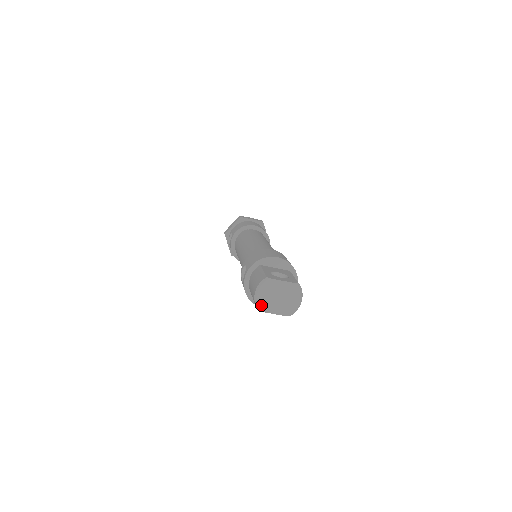
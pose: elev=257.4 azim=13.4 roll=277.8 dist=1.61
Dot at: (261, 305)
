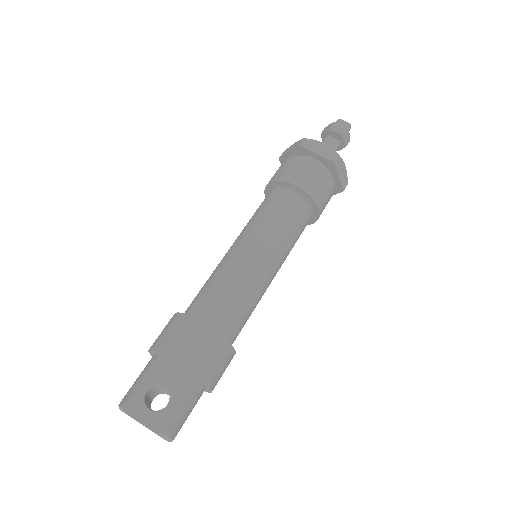
Dot at: occluded
